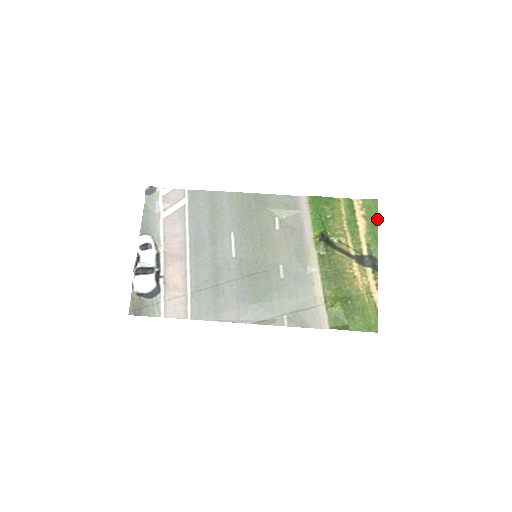
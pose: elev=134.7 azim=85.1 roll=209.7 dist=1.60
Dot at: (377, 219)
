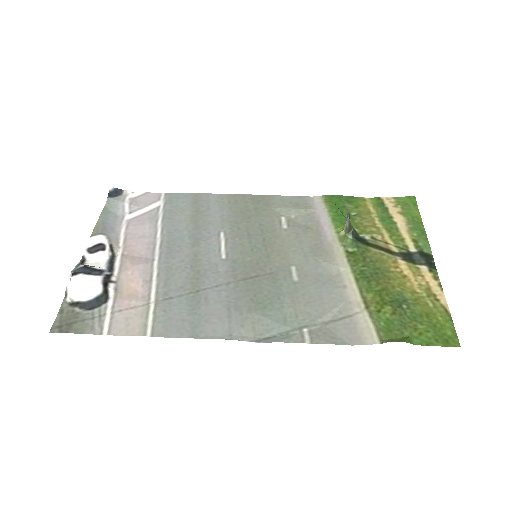
Dot at: (419, 215)
